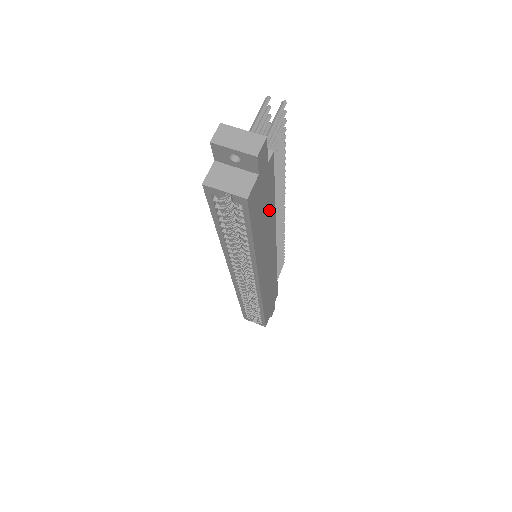
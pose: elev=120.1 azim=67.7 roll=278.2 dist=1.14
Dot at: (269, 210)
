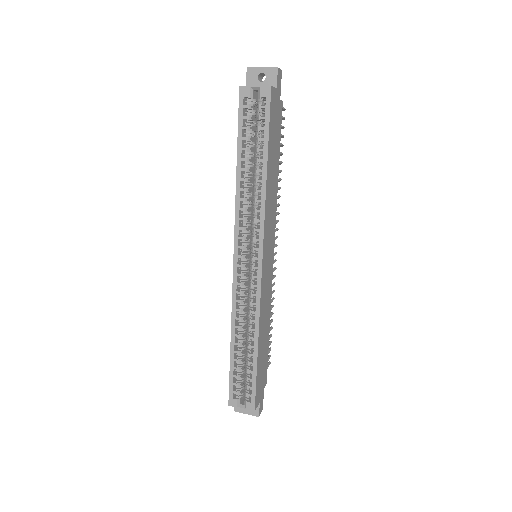
Dot at: (276, 164)
